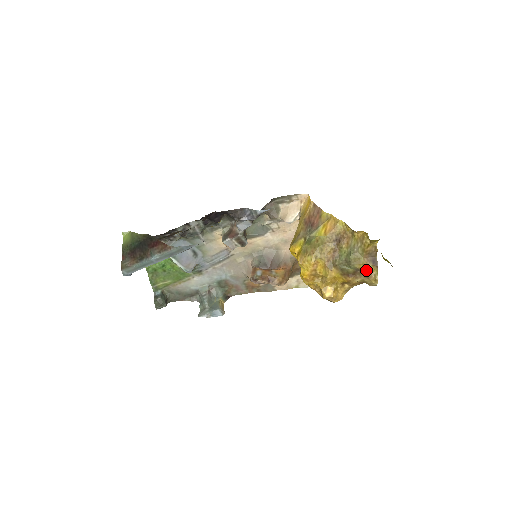
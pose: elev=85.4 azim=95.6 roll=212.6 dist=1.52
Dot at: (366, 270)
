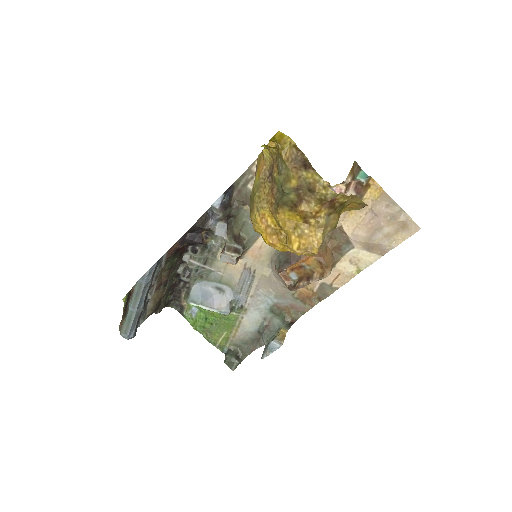
Dot at: (306, 183)
